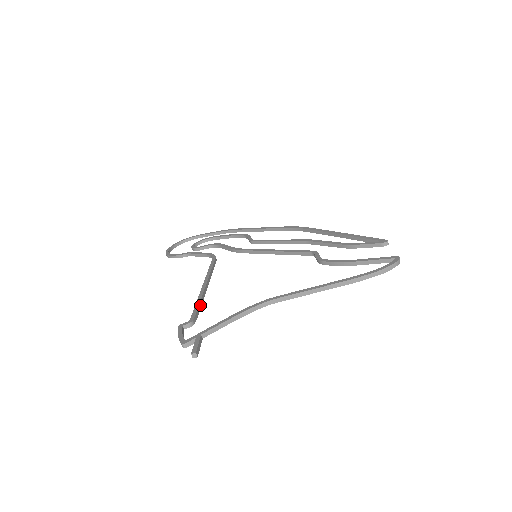
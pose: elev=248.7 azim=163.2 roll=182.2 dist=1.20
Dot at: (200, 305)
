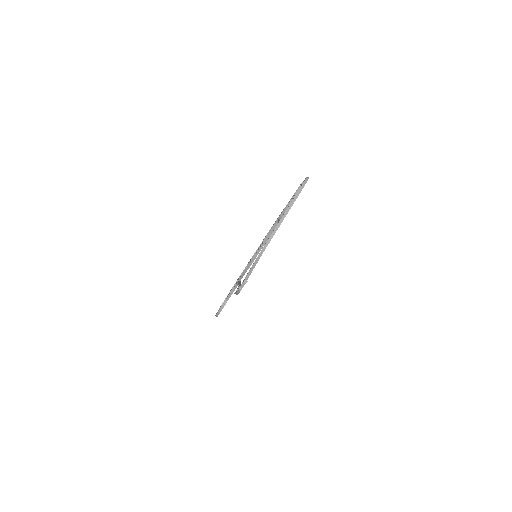
Dot at: occluded
